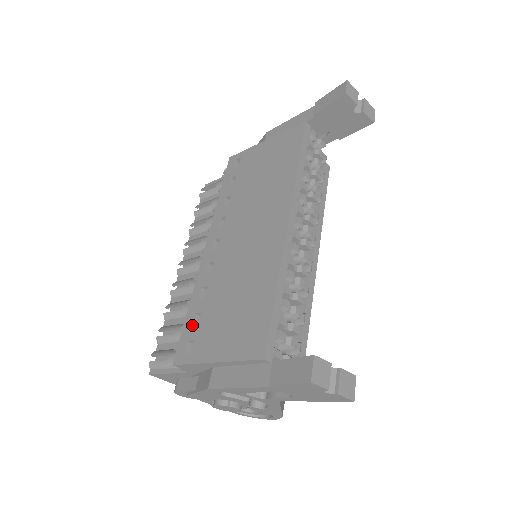
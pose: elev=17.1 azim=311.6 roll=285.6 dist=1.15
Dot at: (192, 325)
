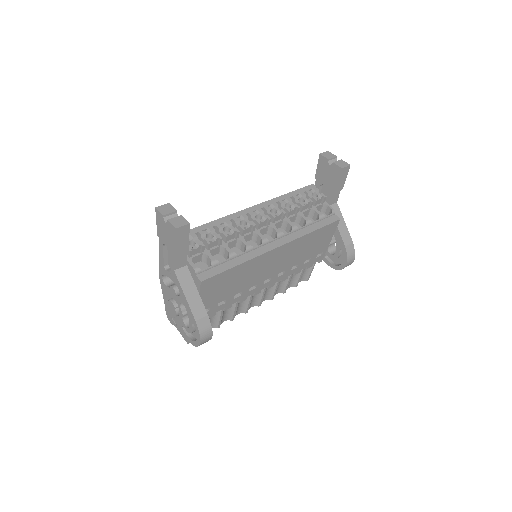
Dot at: occluded
